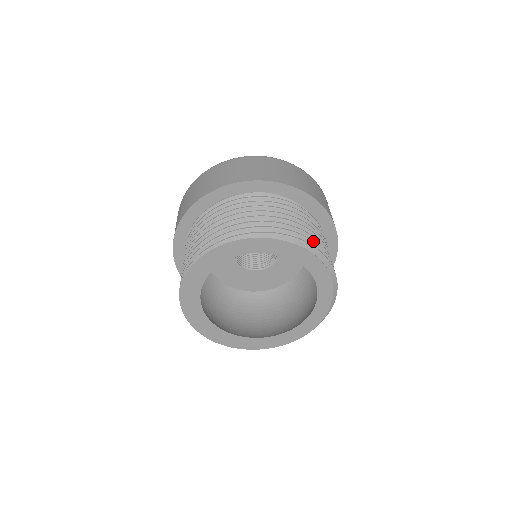
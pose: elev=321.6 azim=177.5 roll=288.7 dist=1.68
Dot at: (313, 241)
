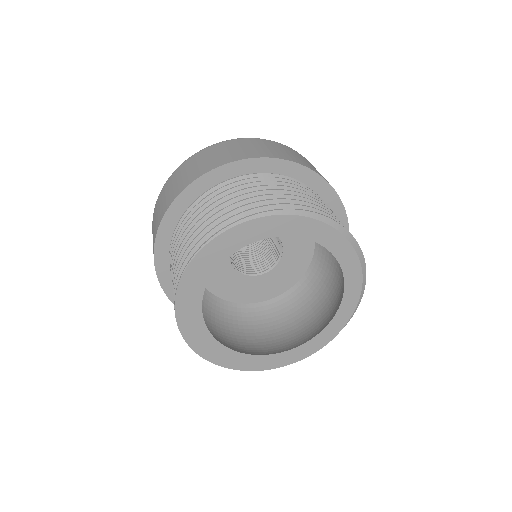
Dot at: occluded
